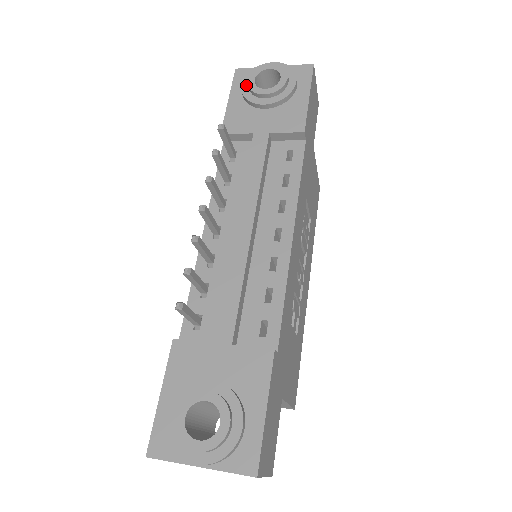
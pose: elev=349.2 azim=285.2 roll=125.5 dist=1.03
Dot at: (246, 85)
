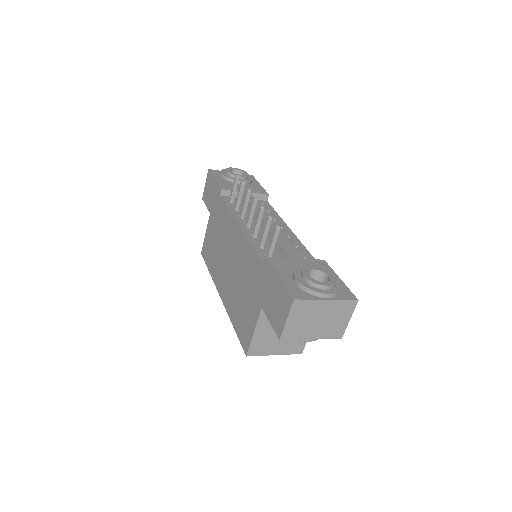
Dot at: (224, 173)
